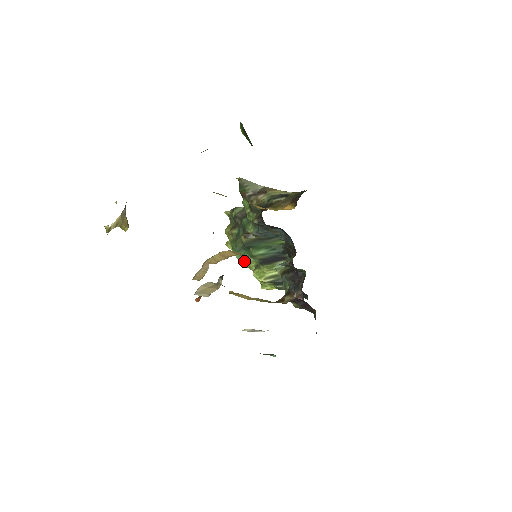
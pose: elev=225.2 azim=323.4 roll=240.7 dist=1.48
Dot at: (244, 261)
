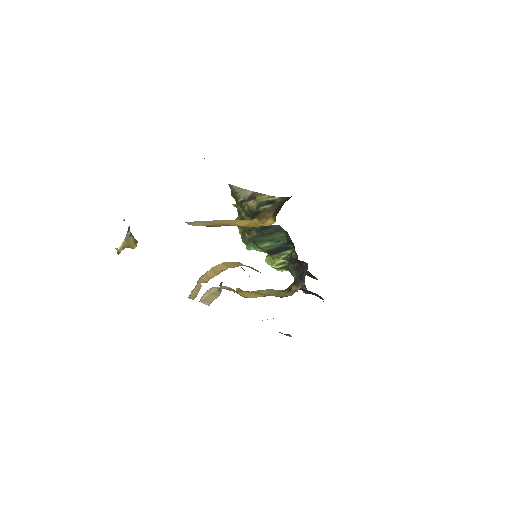
Dot at: occluded
